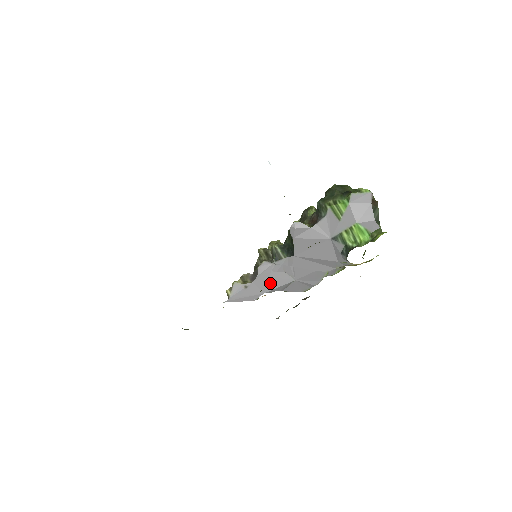
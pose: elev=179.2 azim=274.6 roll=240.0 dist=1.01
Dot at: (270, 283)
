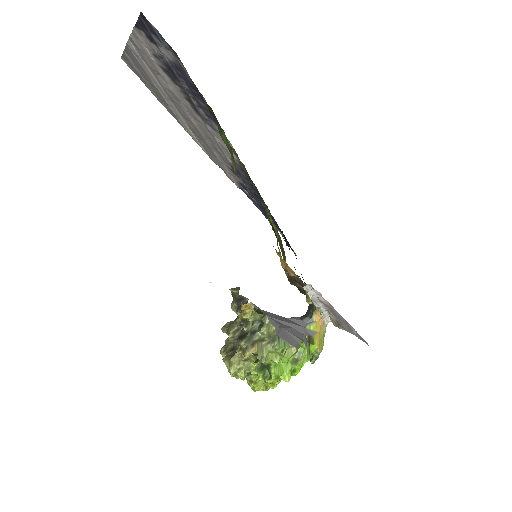
Dot at: occluded
